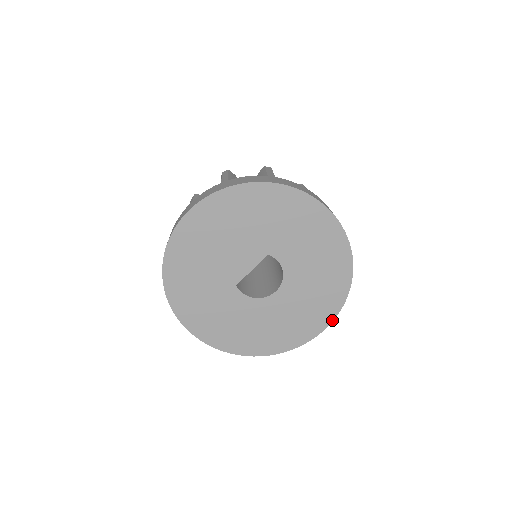
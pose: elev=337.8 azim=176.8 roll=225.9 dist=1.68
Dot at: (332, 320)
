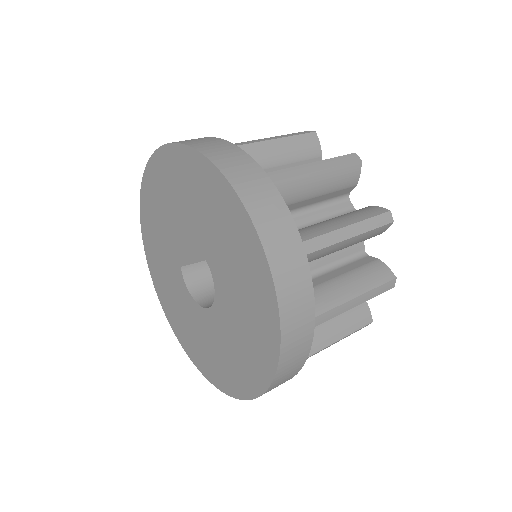
Dot at: (246, 398)
